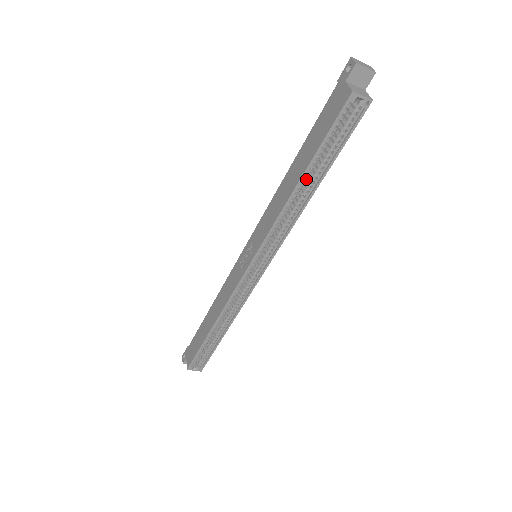
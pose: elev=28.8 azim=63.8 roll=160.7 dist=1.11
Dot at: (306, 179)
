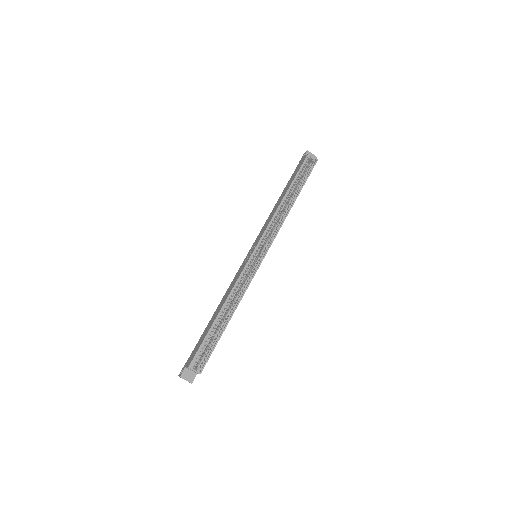
Dot at: (288, 201)
